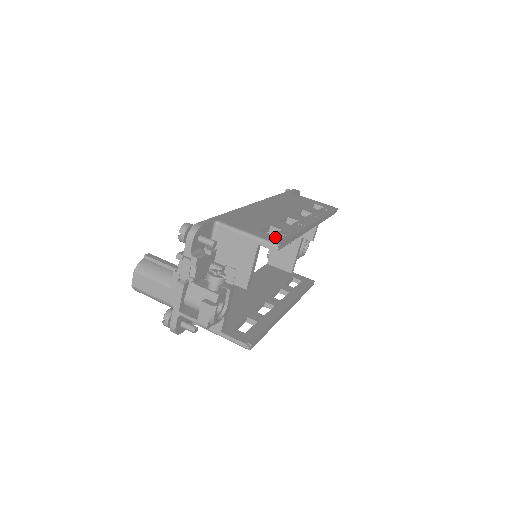
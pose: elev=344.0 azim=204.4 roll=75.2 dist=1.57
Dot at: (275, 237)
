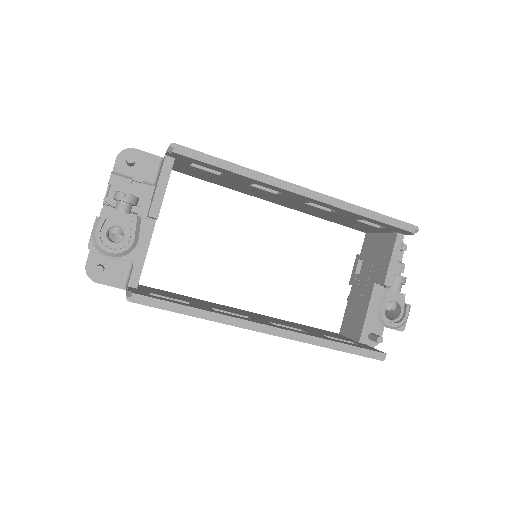
Dot at: occluded
